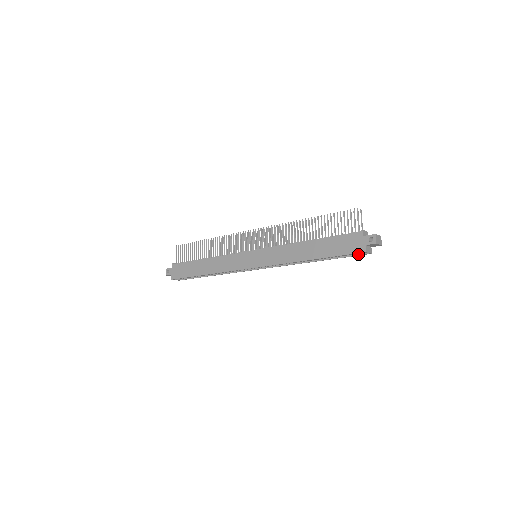
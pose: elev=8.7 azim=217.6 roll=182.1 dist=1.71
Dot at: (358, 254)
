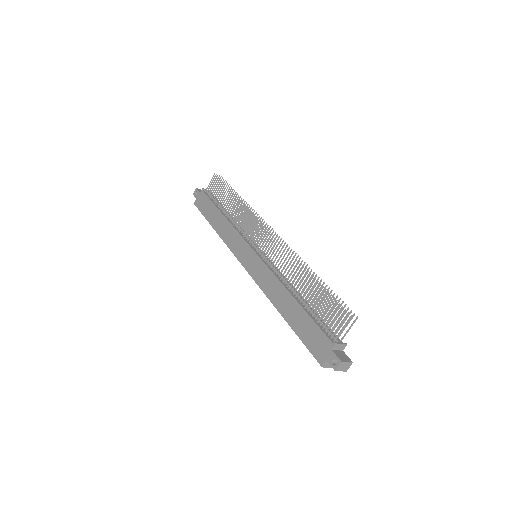
Dot at: occluded
